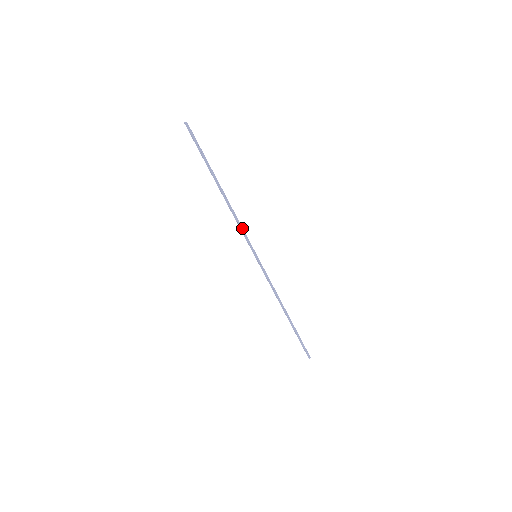
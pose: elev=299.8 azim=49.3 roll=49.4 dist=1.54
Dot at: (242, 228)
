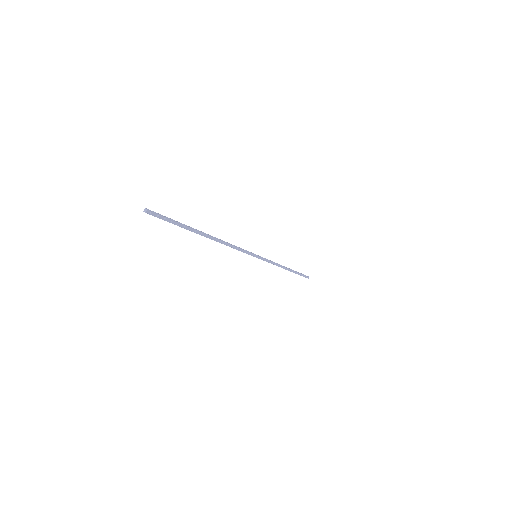
Dot at: (239, 248)
